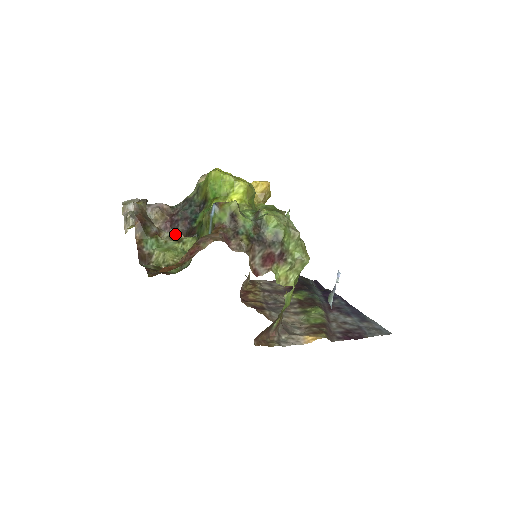
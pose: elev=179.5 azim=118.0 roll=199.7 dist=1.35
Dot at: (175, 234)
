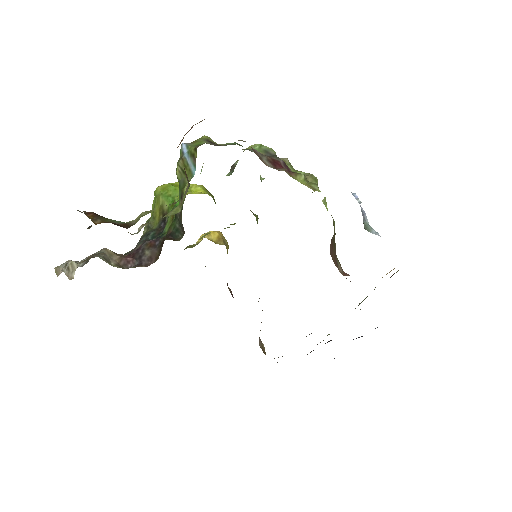
Dot at: (147, 224)
